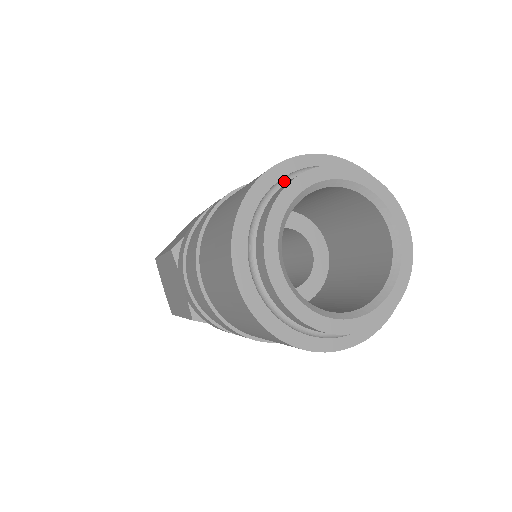
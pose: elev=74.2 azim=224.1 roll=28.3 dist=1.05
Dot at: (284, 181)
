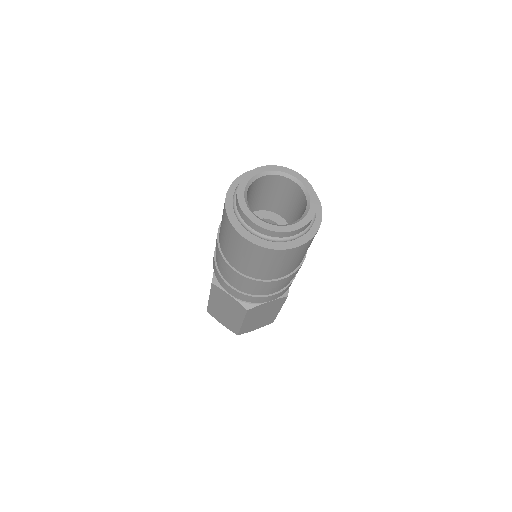
Dot at: (236, 190)
